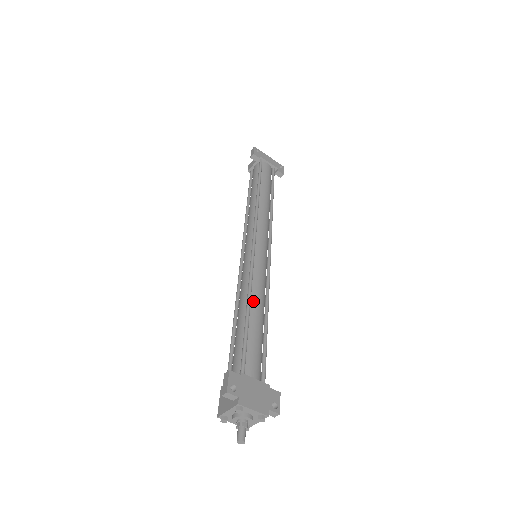
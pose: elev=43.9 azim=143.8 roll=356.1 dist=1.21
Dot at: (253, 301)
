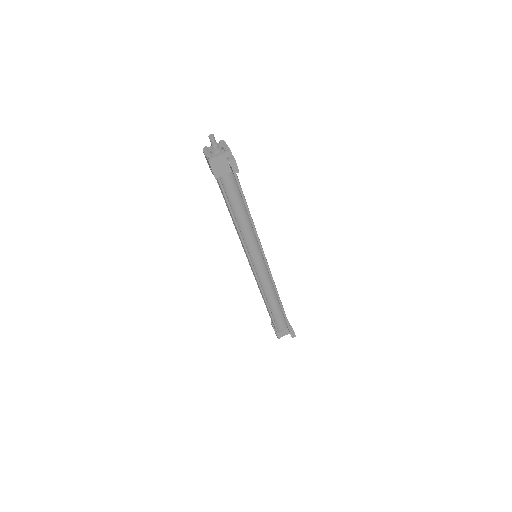
Dot at: occluded
